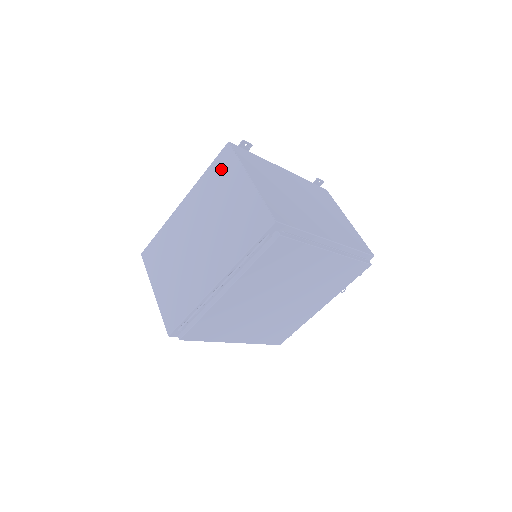
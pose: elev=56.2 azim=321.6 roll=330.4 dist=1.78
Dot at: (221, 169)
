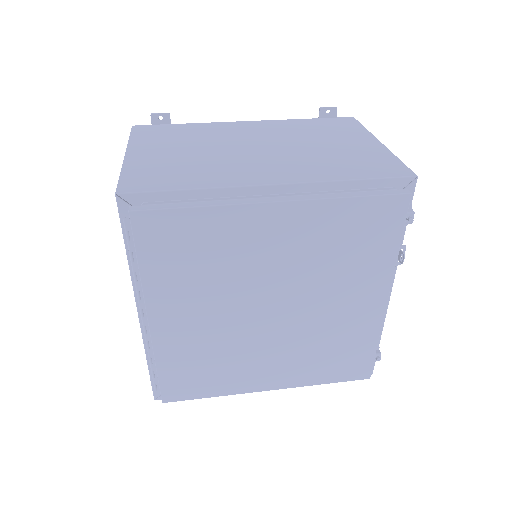
Dot at: occluded
